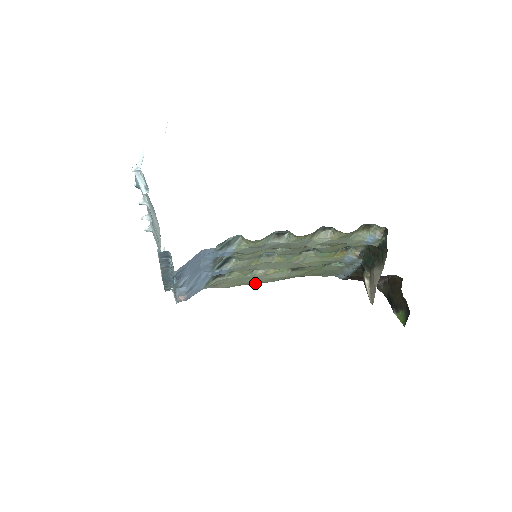
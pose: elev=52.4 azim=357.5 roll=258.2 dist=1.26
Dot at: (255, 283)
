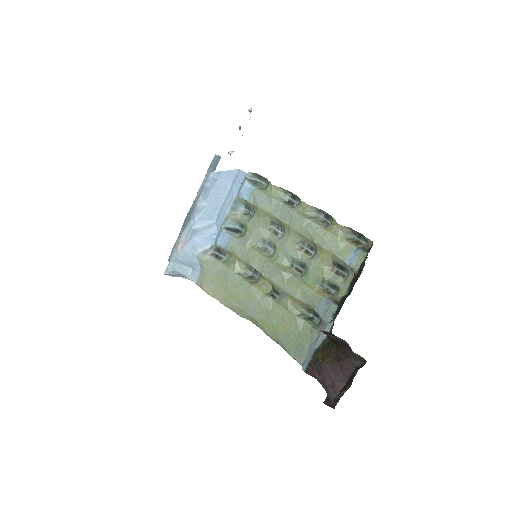
Dot at: (232, 301)
